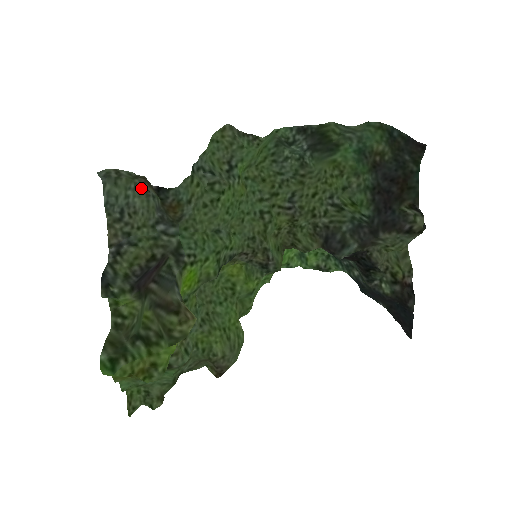
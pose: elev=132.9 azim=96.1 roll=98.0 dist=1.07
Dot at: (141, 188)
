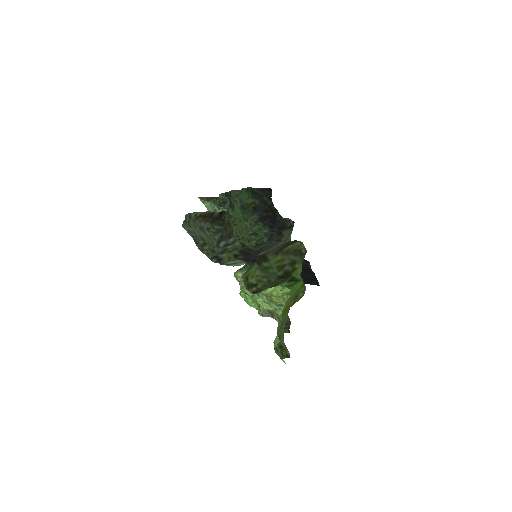
Dot at: (199, 227)
